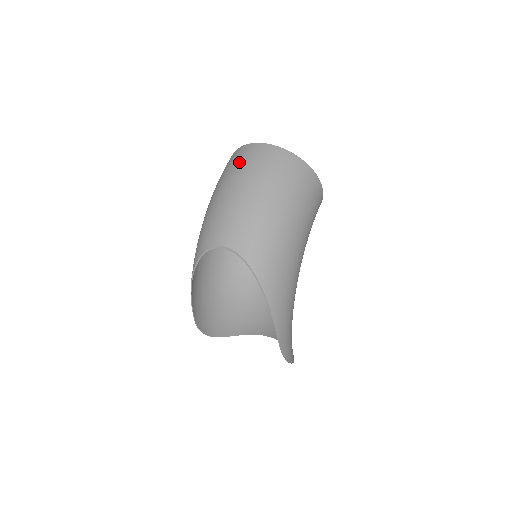
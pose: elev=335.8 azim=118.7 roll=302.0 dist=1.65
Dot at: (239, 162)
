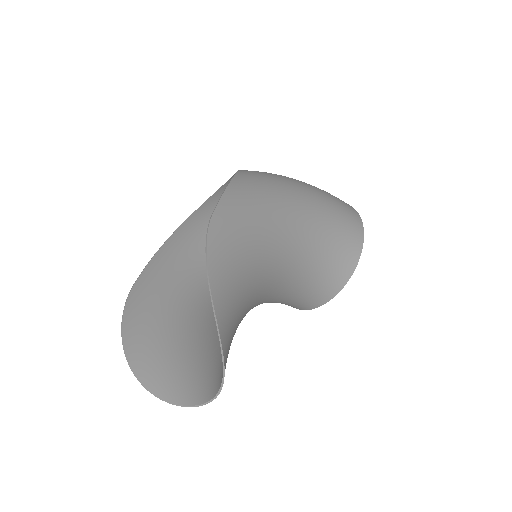
Dot at: occluded
